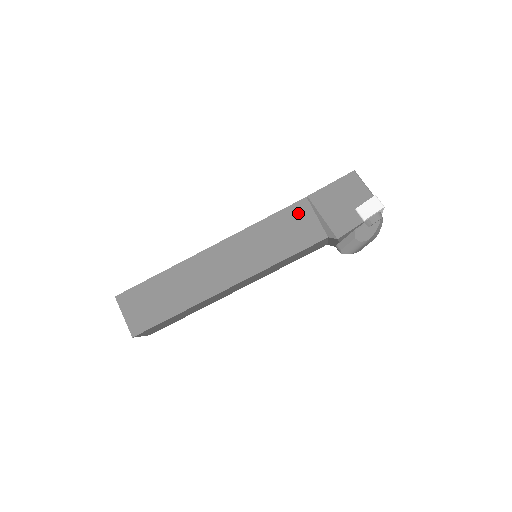
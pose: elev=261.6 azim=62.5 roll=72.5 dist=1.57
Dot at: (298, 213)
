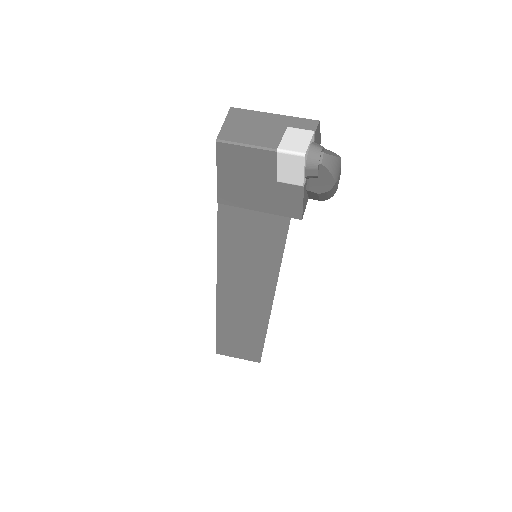
Dot at: (234, 222)
